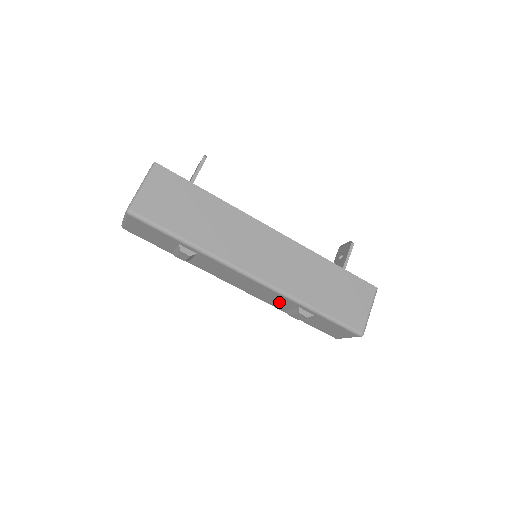
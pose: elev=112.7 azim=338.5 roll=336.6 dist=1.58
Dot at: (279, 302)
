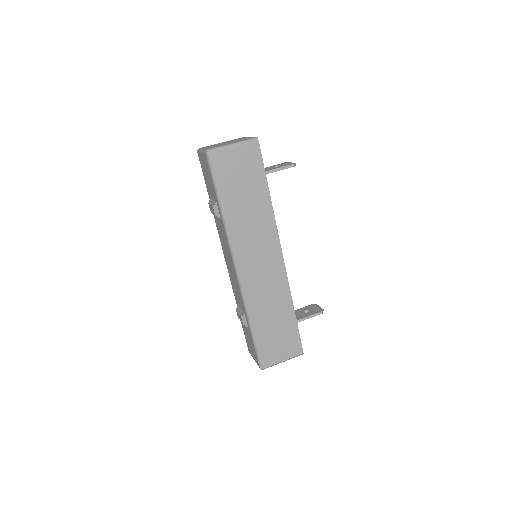
Dot at: (238, 297)
